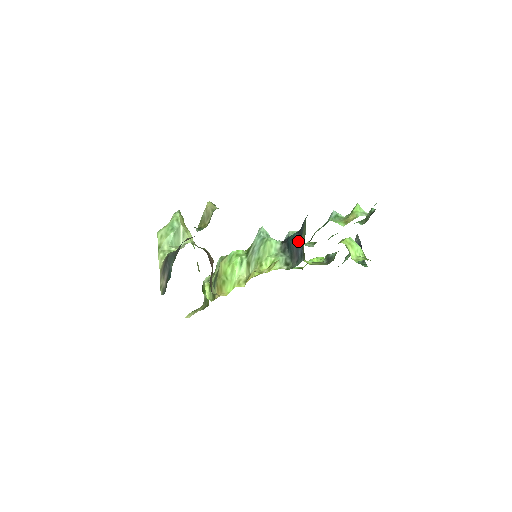
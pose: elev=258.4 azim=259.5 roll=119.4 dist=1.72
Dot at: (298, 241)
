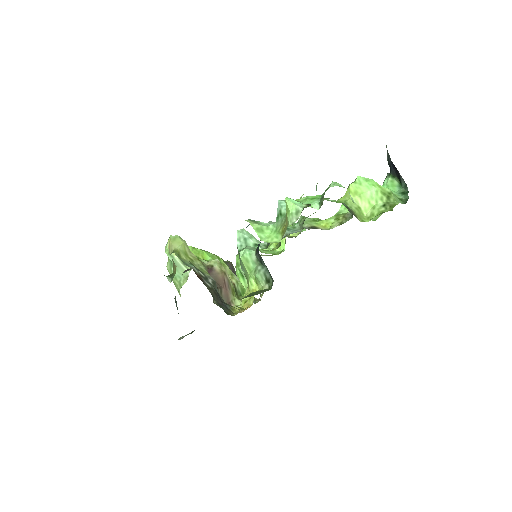
Dot at: occluded
